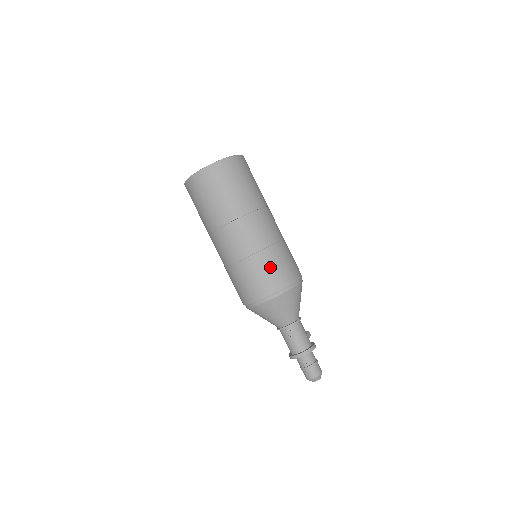
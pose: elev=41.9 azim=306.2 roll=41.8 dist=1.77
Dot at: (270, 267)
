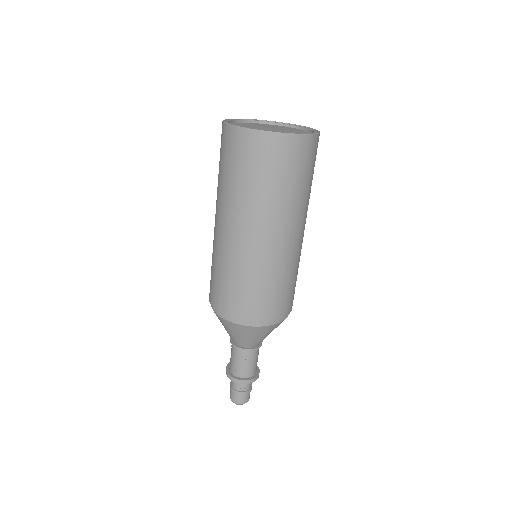
Dot at: (291, 288)
